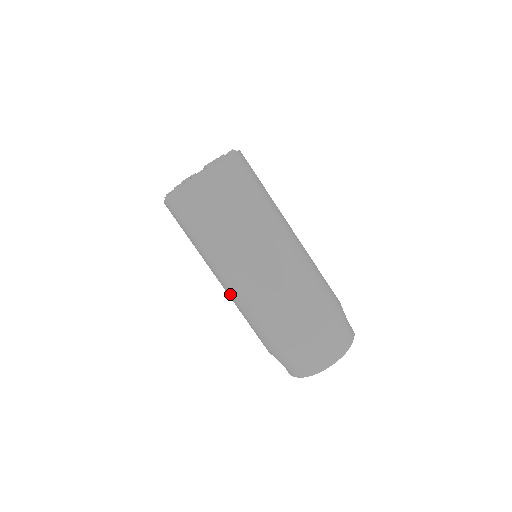
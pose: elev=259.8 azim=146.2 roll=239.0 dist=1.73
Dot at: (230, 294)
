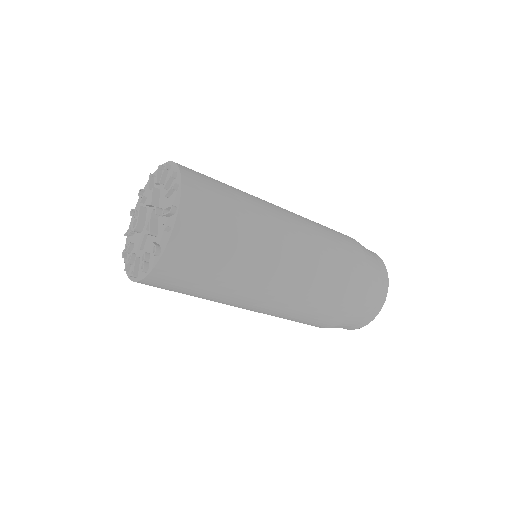
Dot at: occluded
